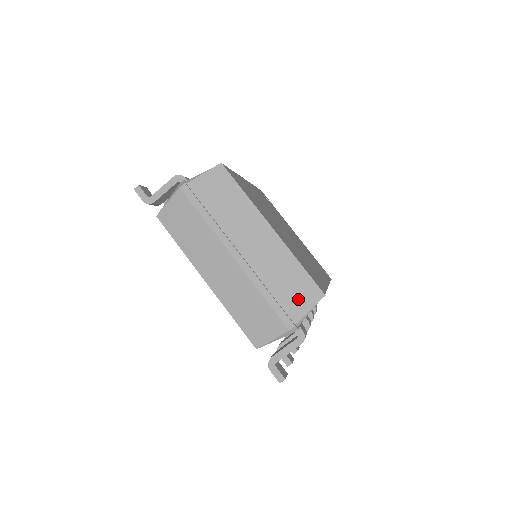
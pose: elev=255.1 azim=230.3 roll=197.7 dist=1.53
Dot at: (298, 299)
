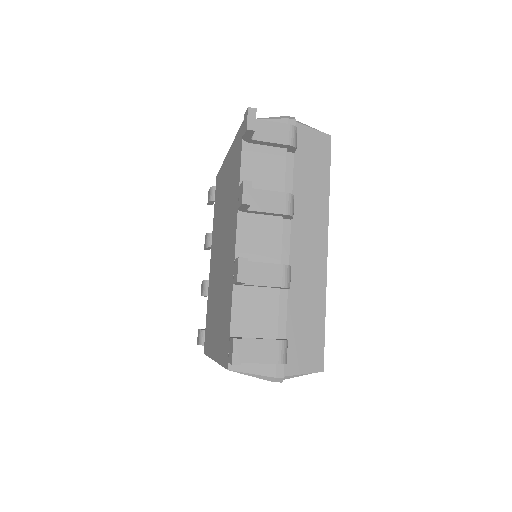
Dot at: occluded
